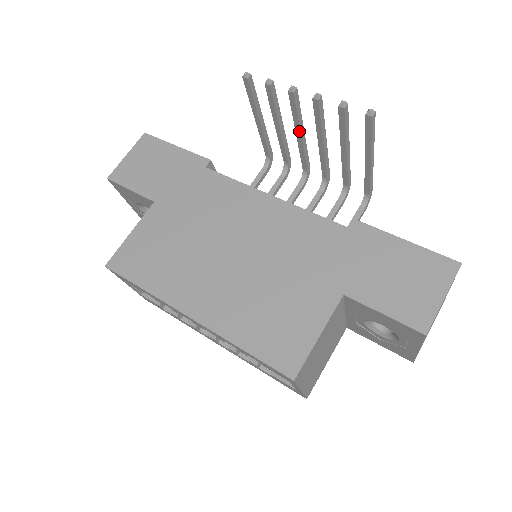
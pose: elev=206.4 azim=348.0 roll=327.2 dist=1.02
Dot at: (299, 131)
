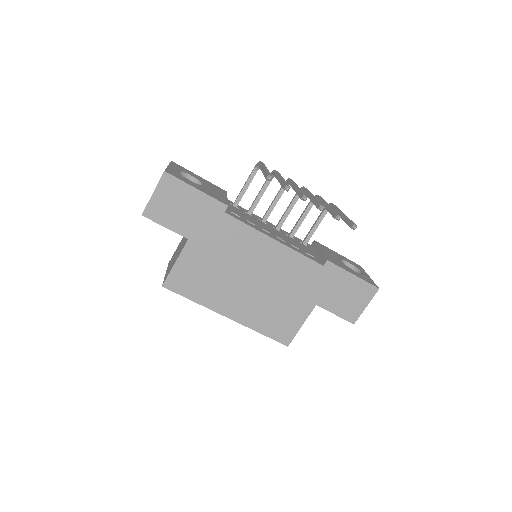
Dot at: occluded
